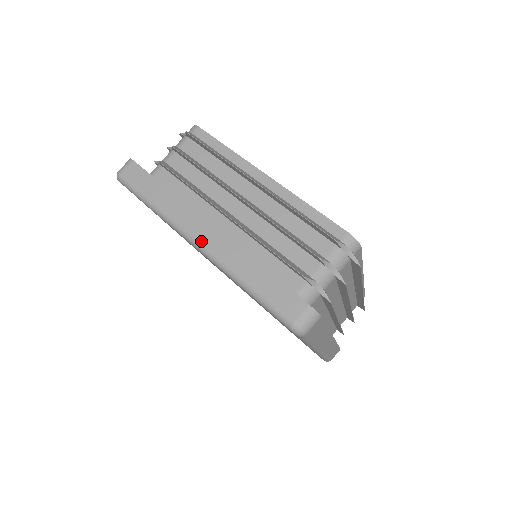
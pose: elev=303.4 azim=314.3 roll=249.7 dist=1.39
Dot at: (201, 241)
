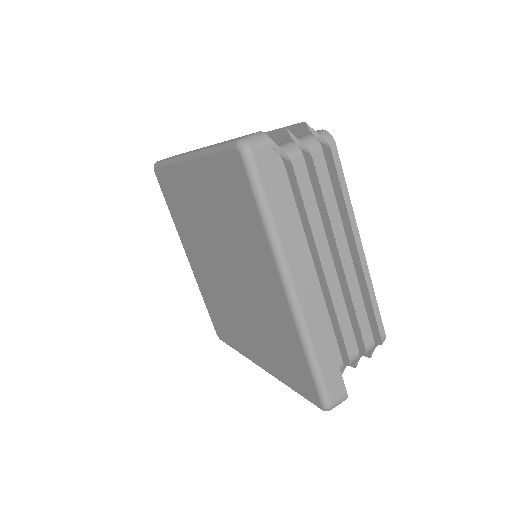
Dot at: (298, 292)
